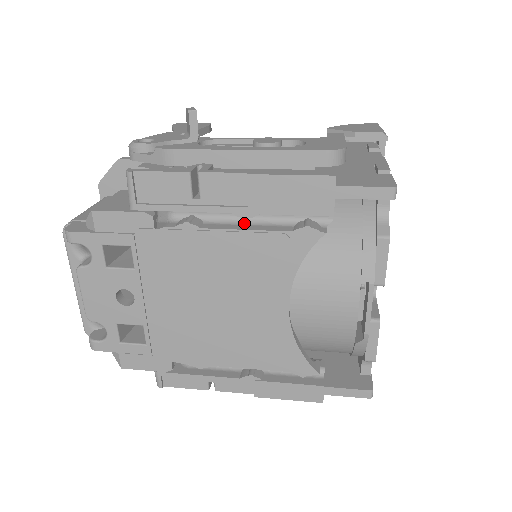
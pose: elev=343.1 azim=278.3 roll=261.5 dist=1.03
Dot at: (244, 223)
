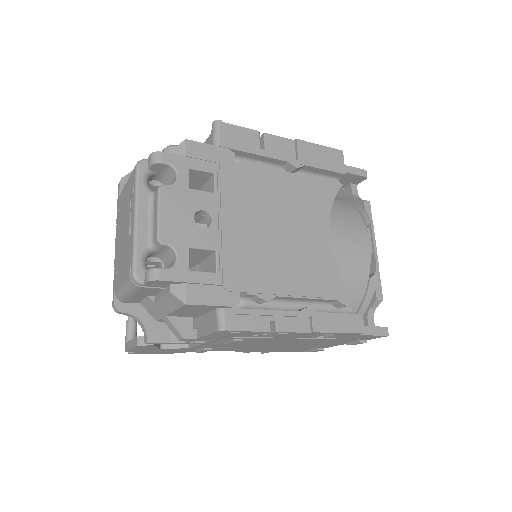
Dot at: occluded
